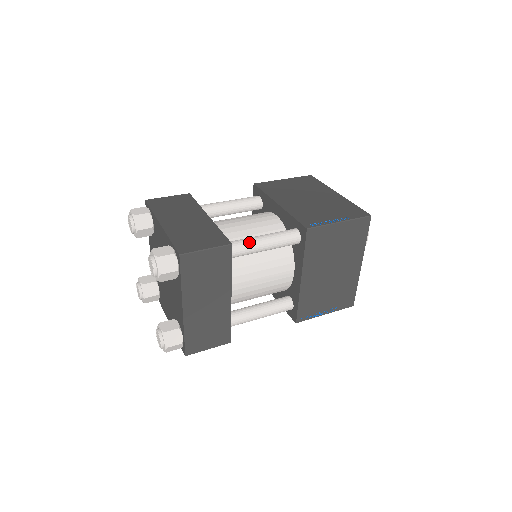
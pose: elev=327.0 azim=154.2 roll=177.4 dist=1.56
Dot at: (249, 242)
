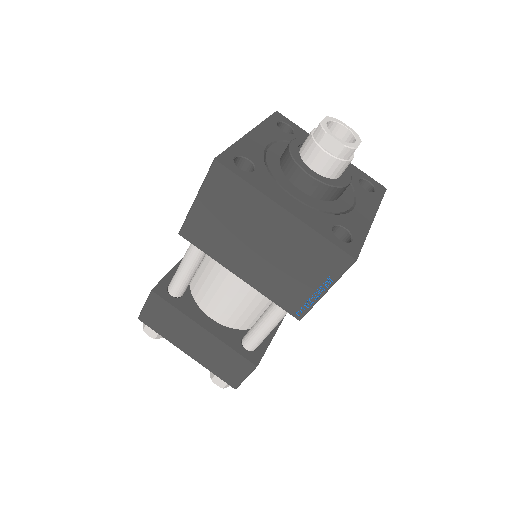
Dot at: (261, 338)
